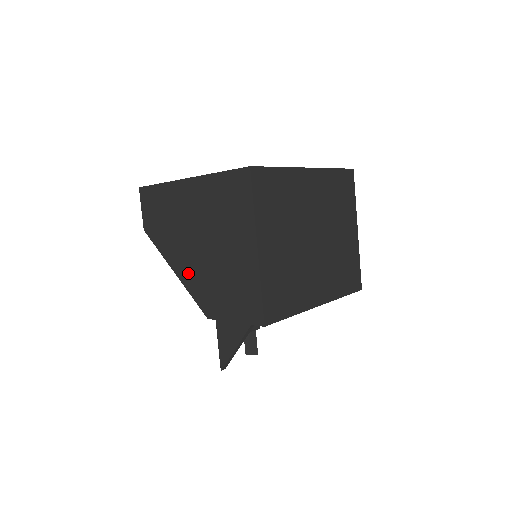
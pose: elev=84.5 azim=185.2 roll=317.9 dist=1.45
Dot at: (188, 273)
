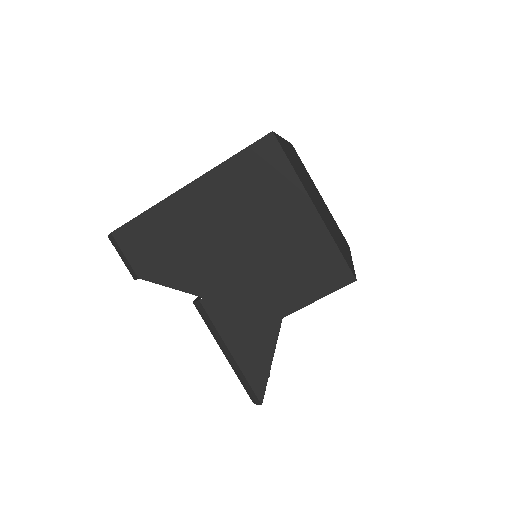
Dot at: (230, 287)
